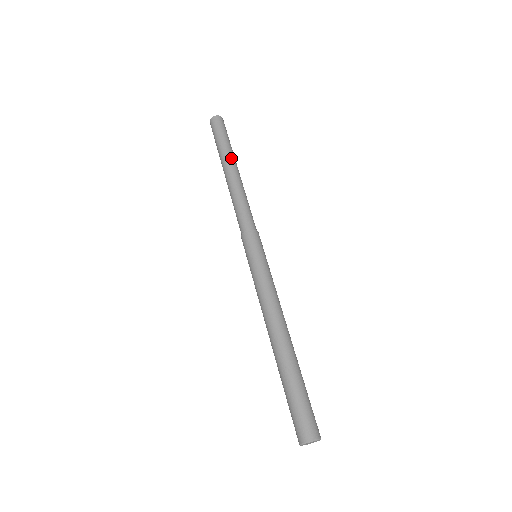
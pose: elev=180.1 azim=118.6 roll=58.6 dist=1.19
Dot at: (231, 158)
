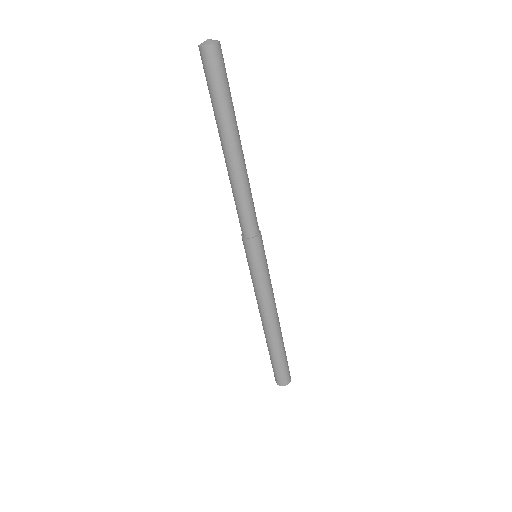
Dot at: (237, 132)
